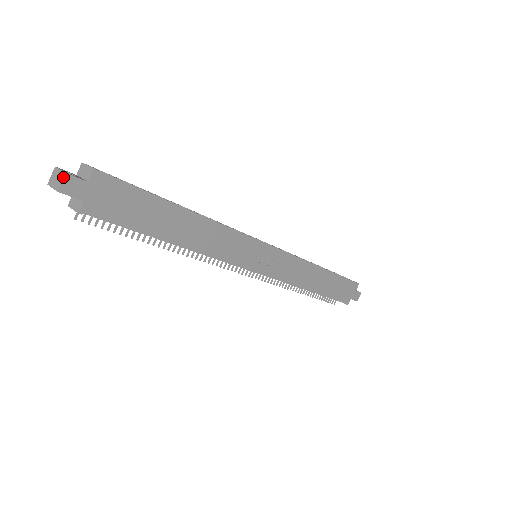
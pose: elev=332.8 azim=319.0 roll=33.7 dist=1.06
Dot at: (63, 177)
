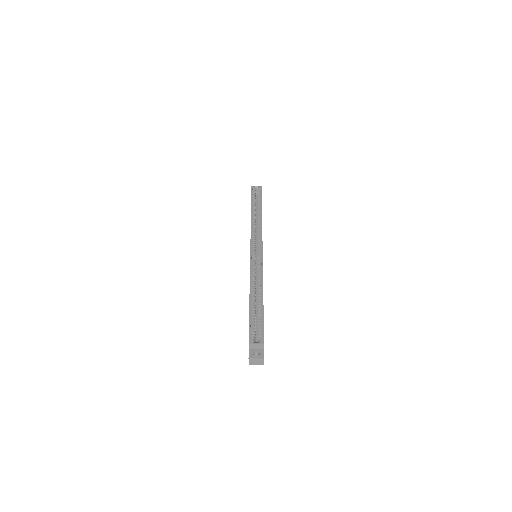
Dot at: (263, 360)
